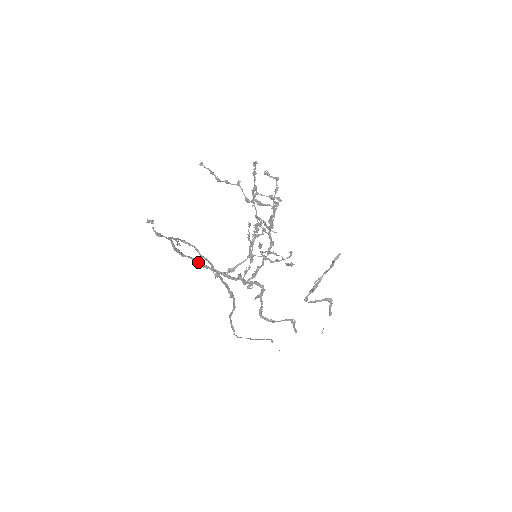
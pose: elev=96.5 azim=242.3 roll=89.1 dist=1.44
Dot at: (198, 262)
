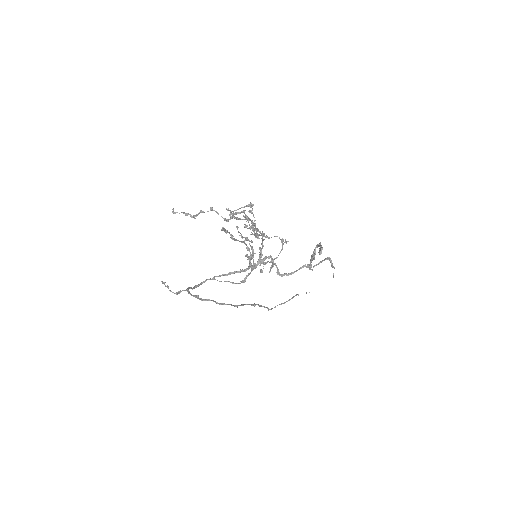
Dot at: (214, 279)
